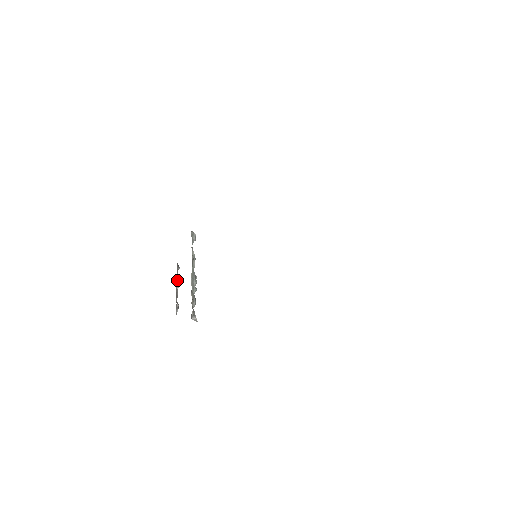
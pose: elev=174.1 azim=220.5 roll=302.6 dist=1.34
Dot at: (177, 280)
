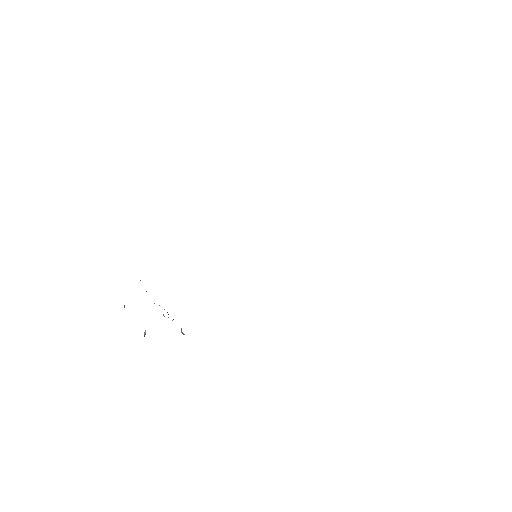
Dot at: occluded
